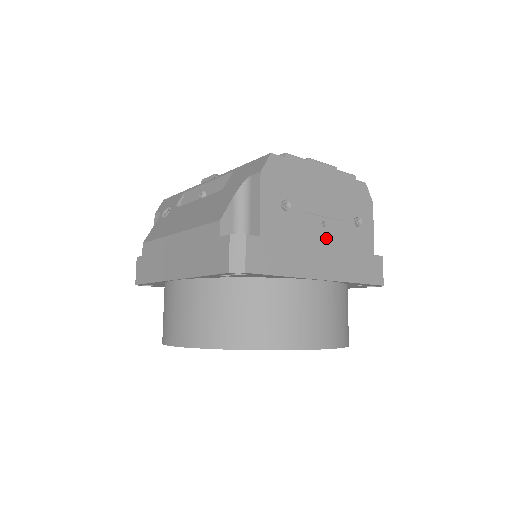
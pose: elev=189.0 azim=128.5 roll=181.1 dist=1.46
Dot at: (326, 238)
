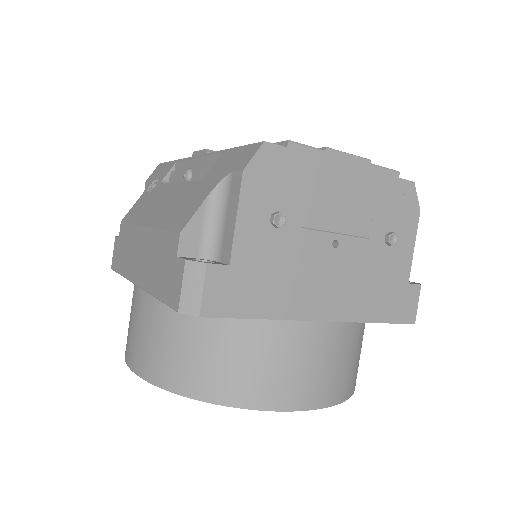
Dot at: (337, 263)
